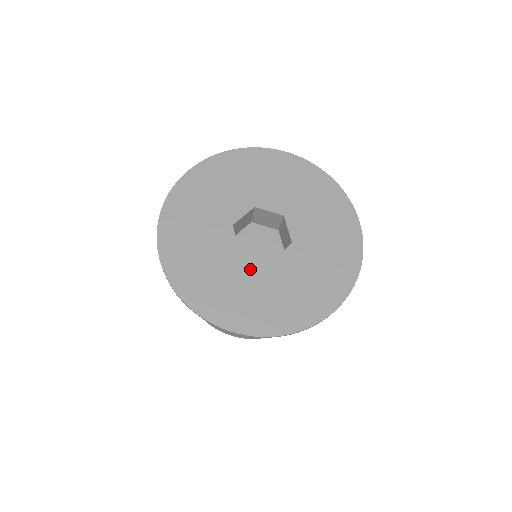
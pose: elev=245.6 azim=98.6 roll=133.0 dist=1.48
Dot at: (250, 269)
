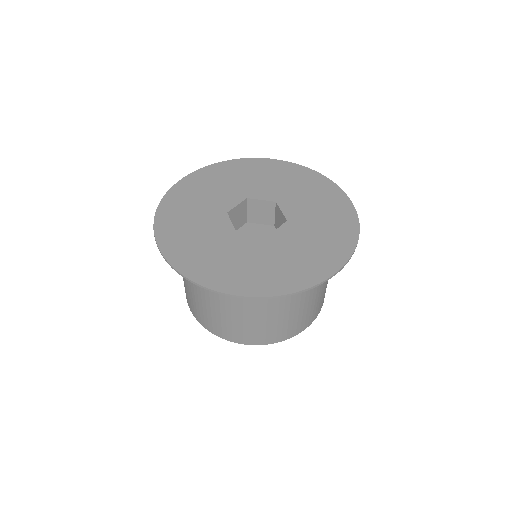
Dot at: (248, 243)
